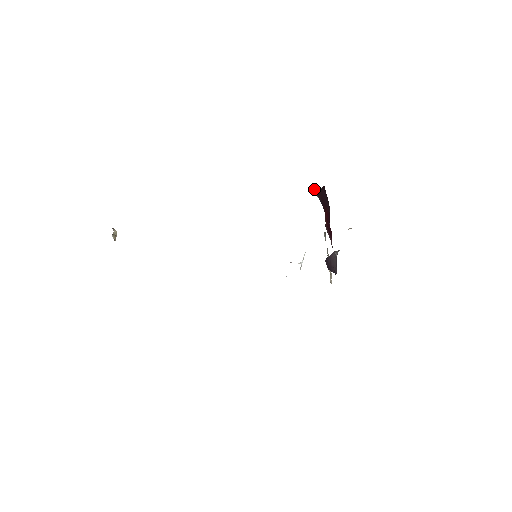
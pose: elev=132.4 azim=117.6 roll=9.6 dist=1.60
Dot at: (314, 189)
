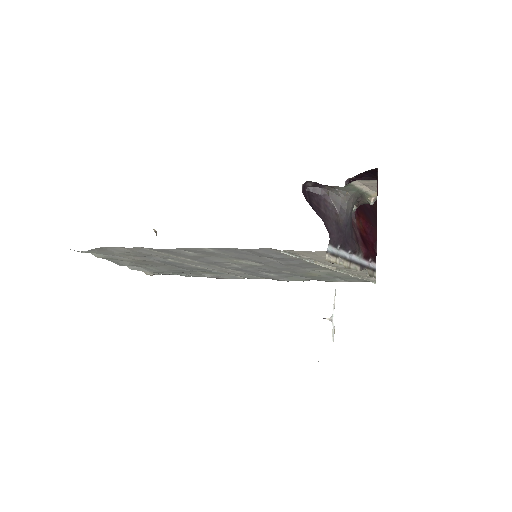
Dot at: occluded
